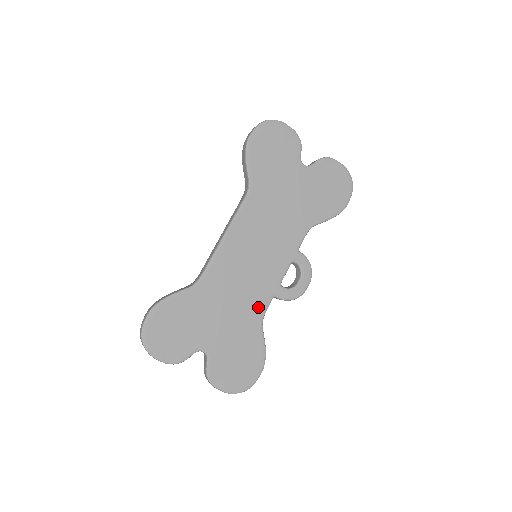
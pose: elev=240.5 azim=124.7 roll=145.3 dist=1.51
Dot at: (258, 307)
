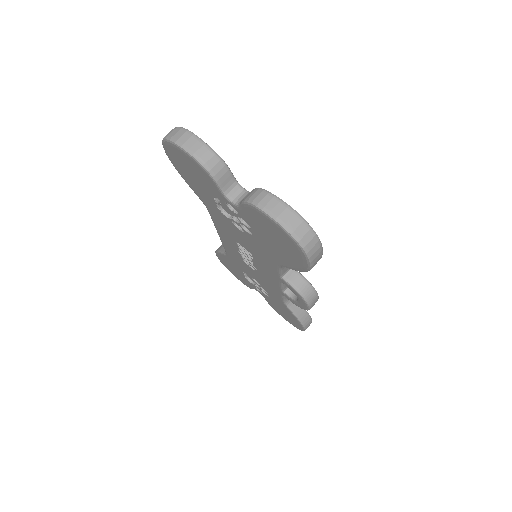
Dot at: occluded
